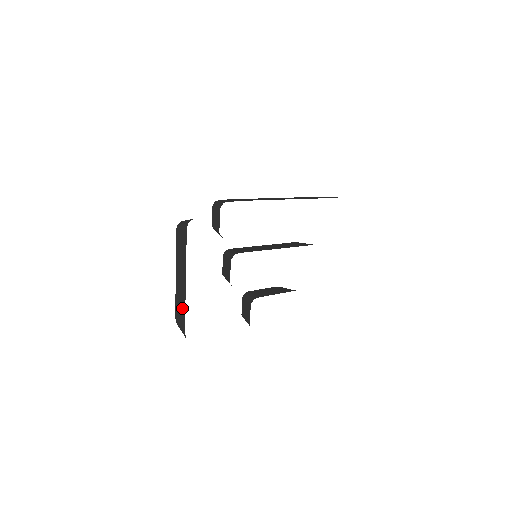
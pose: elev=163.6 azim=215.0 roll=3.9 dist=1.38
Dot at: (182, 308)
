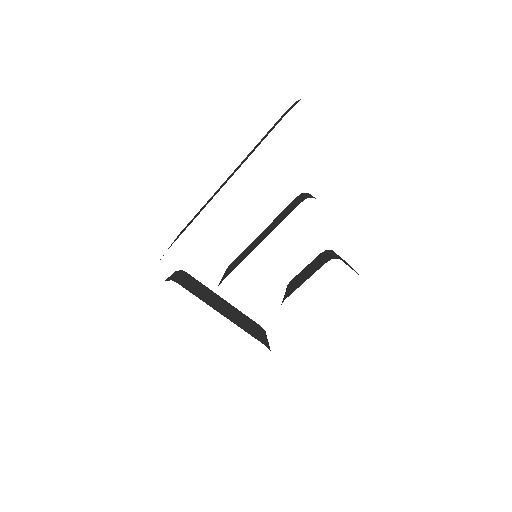
Dot at: occluded
